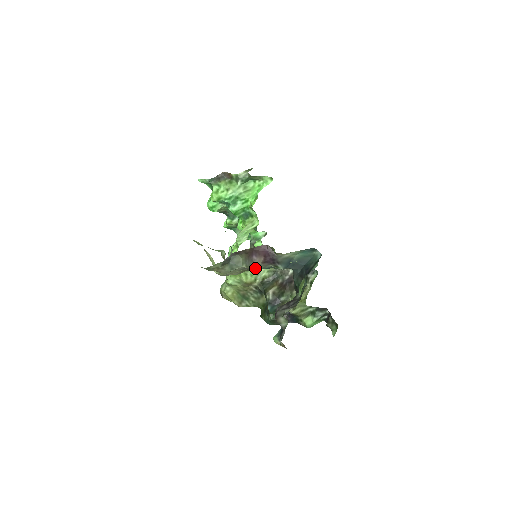
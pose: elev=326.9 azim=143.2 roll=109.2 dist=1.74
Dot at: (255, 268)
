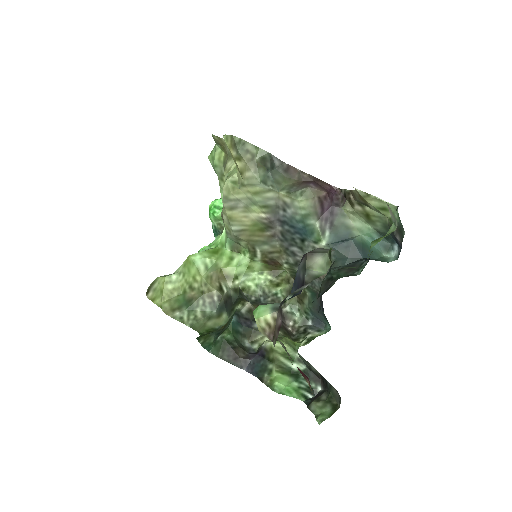
Dot at: (301, 199)
